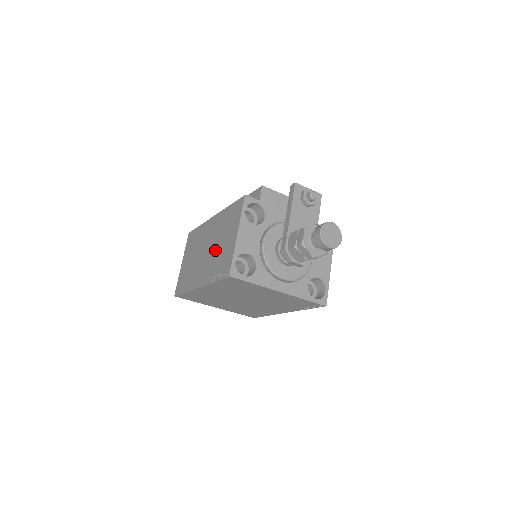
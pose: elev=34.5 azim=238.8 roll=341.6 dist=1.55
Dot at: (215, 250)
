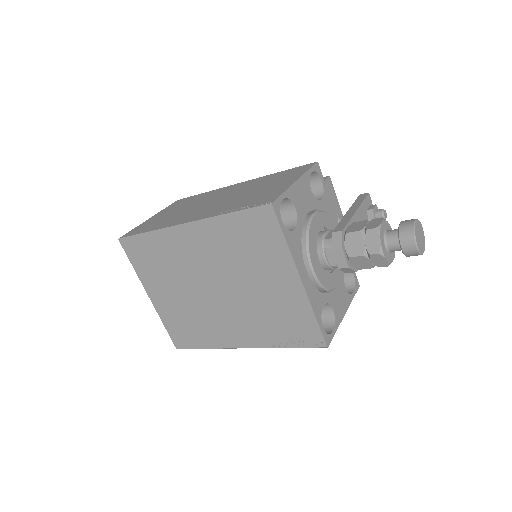
Dot at: (239, 196)
